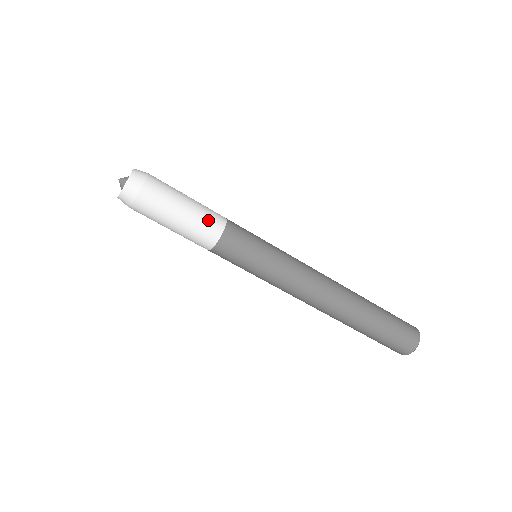
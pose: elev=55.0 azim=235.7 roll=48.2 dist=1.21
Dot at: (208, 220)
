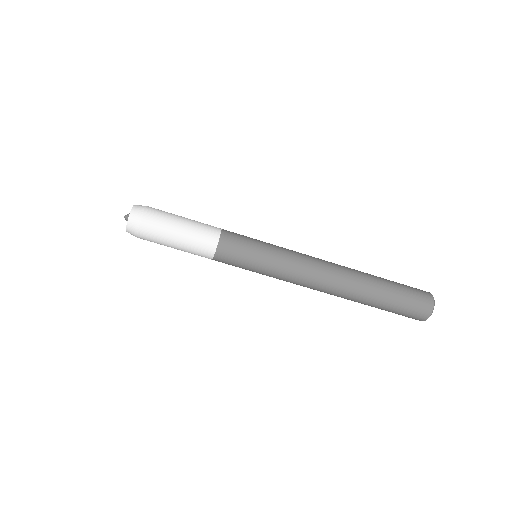
Dot at: (204, 232)
